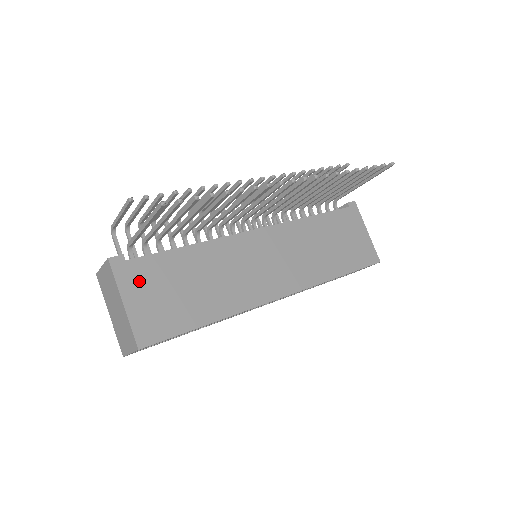
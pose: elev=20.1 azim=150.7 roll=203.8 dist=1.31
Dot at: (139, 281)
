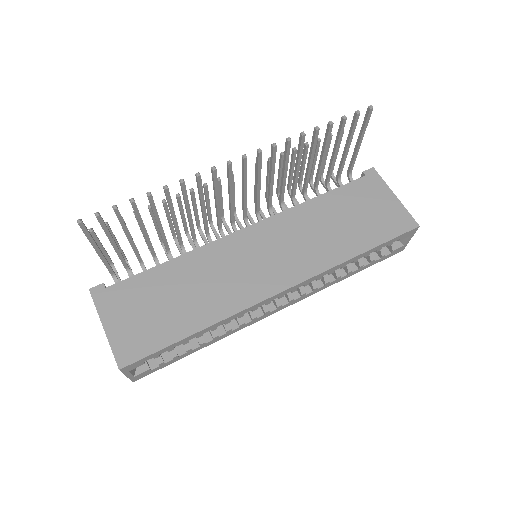
Dot at: (119, 304)
